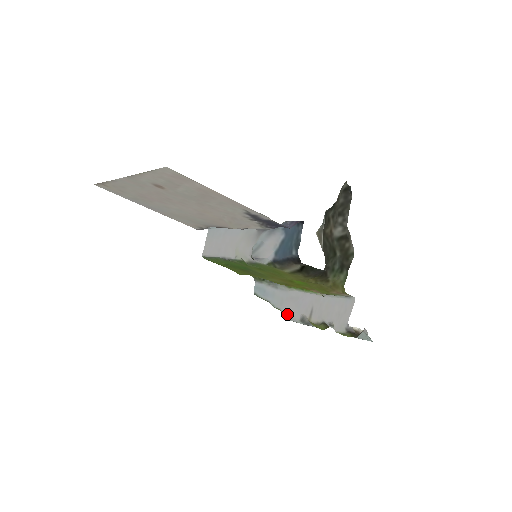
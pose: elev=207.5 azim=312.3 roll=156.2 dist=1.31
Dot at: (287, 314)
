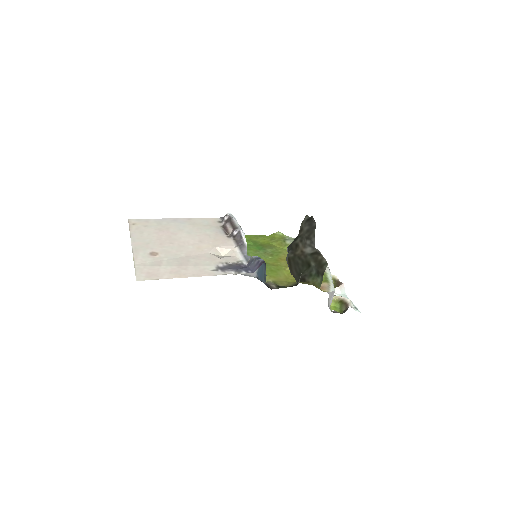
Dot at: occluded
